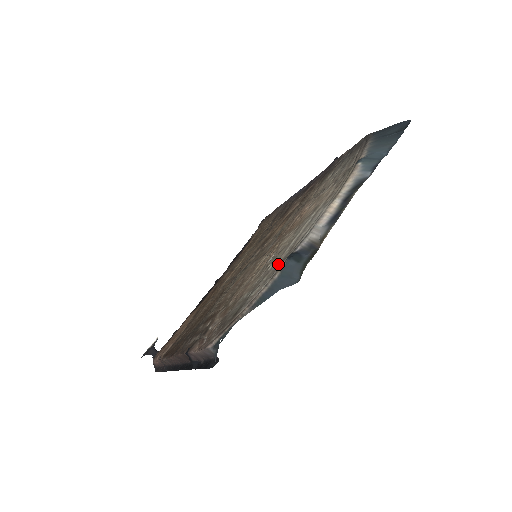
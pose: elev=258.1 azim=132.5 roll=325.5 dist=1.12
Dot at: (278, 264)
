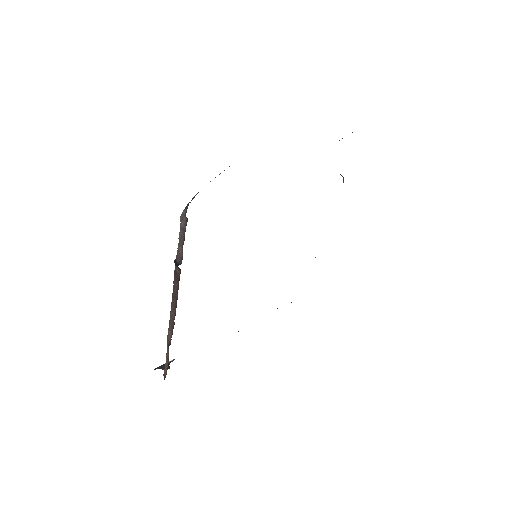
Dot at: occluded
